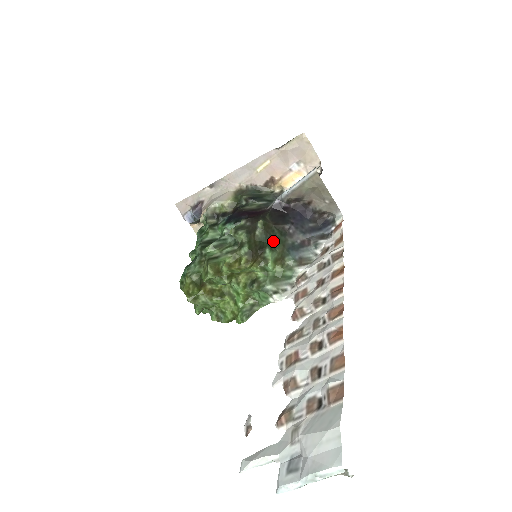
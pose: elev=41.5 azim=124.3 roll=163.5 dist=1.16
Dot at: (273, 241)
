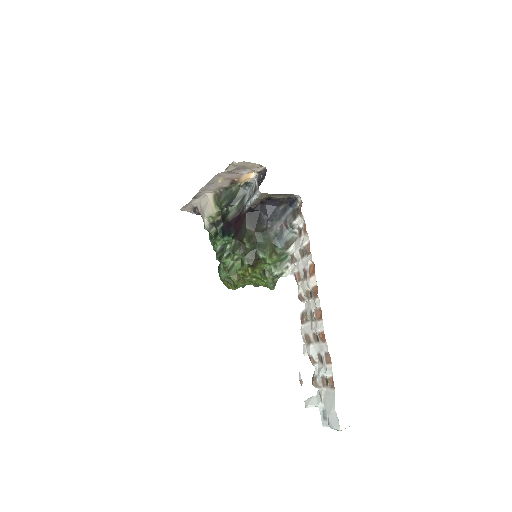
Dot at: (261, 244)
